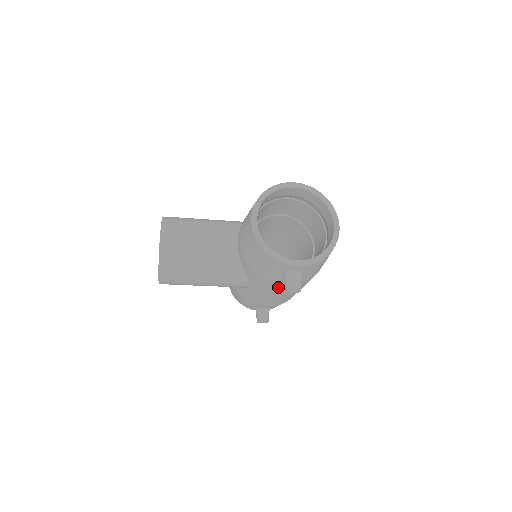
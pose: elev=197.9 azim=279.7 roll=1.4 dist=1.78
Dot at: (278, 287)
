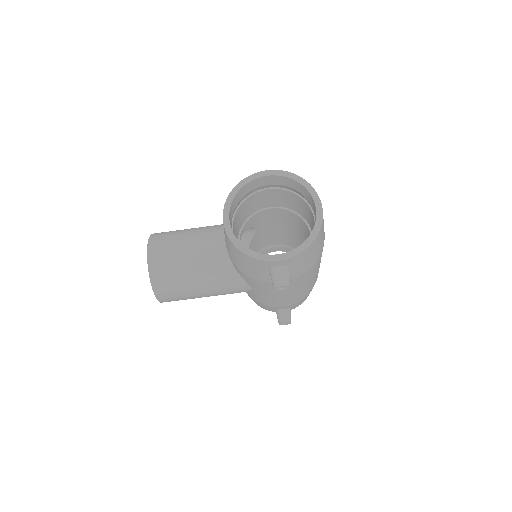
Dot at: occluded
